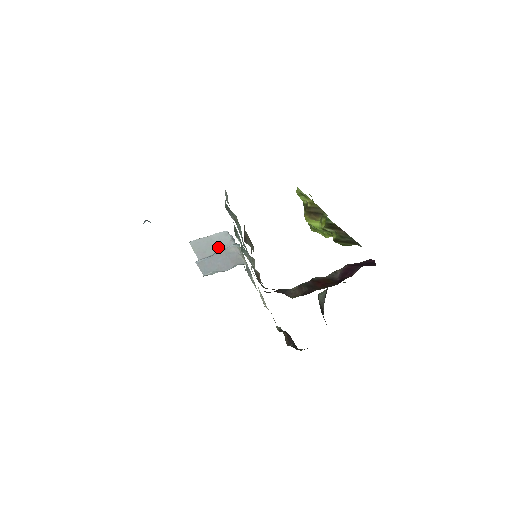
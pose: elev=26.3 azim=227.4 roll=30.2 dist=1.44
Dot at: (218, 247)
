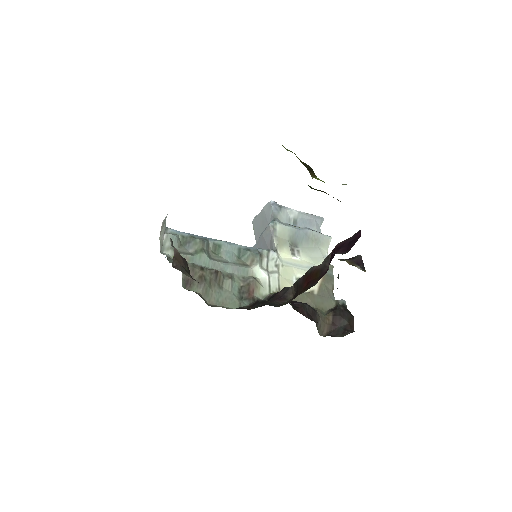
Dot at: (265, 225)
